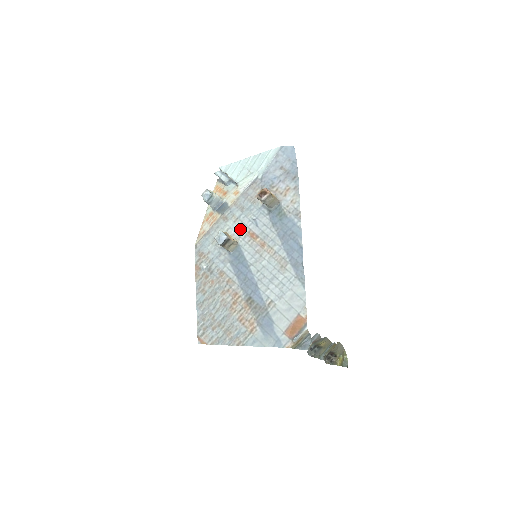
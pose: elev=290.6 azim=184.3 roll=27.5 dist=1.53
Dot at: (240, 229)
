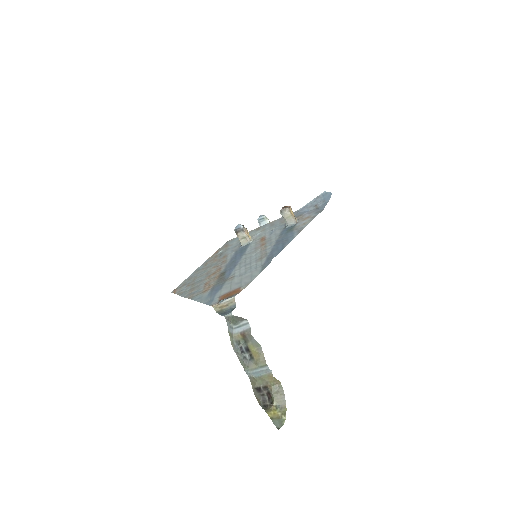
Dot at: (260, 235)
